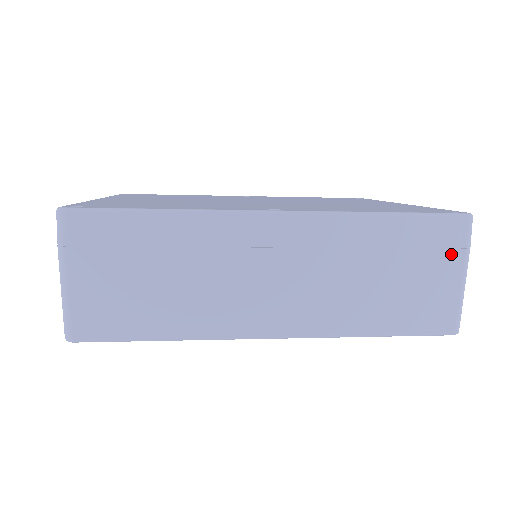
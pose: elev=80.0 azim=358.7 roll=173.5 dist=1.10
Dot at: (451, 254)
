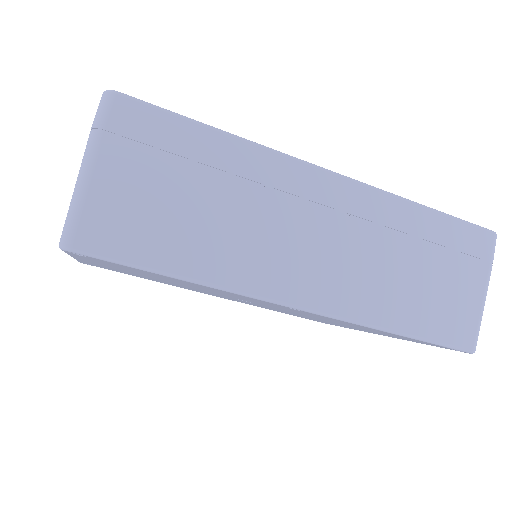
Dot at: (478, 265)
